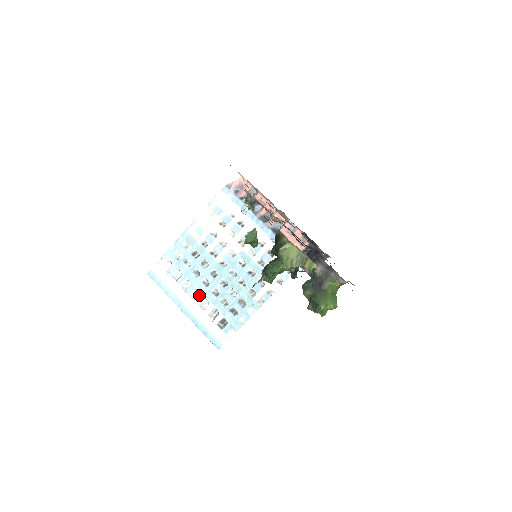
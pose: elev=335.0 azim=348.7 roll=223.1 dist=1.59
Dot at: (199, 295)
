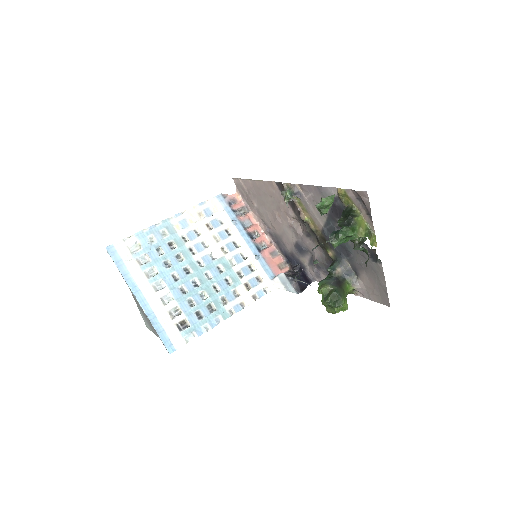
Dot at: (164, 287)
